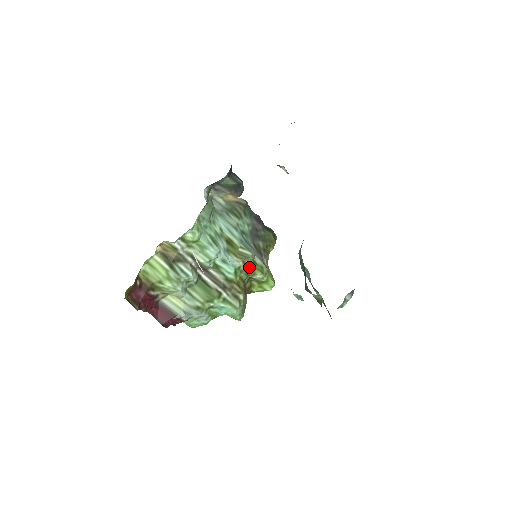
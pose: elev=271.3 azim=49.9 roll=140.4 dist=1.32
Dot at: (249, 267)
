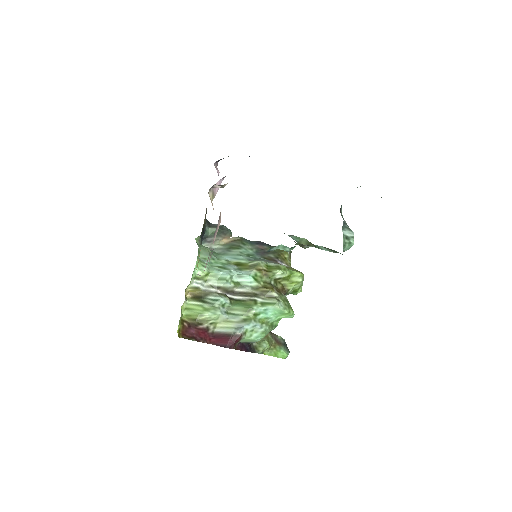
Dot at: (265, 271)
